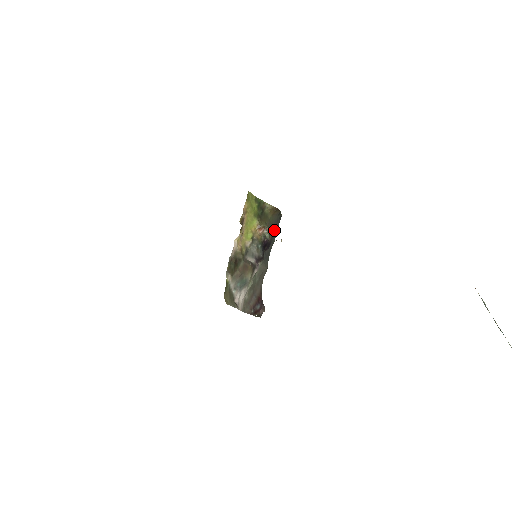
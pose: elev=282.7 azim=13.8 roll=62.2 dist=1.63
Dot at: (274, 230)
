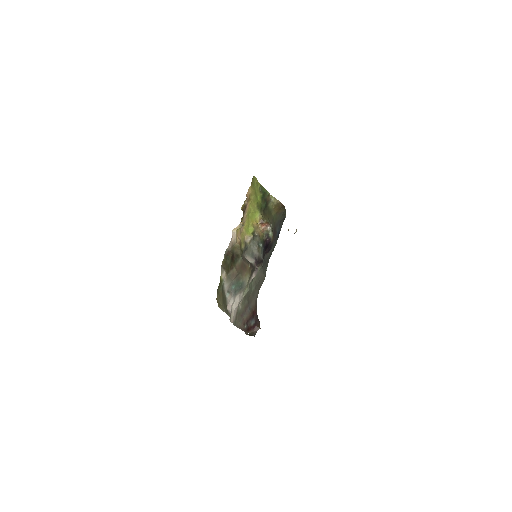
Dot at: (276, 232)
